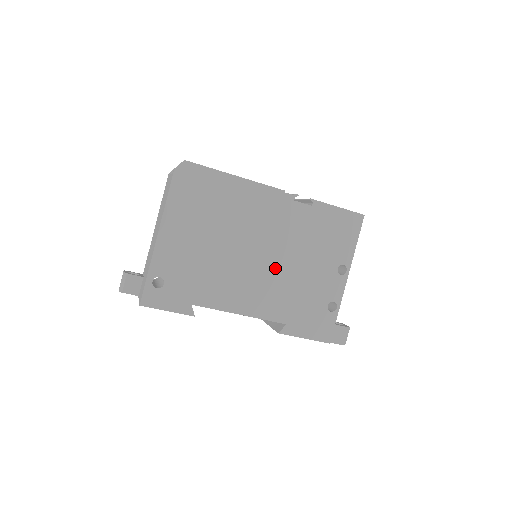
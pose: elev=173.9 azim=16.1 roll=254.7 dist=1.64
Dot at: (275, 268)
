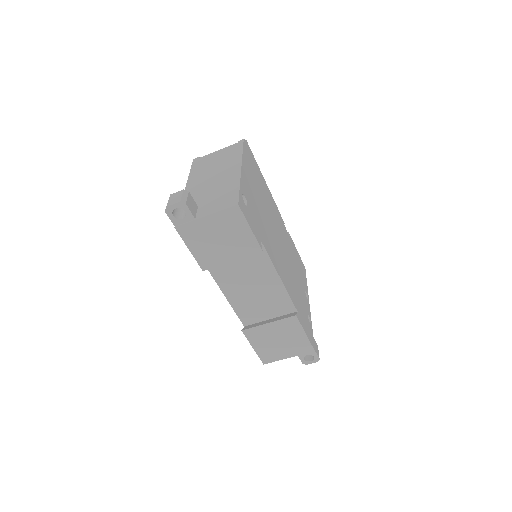
Dot at: (286, 260)
